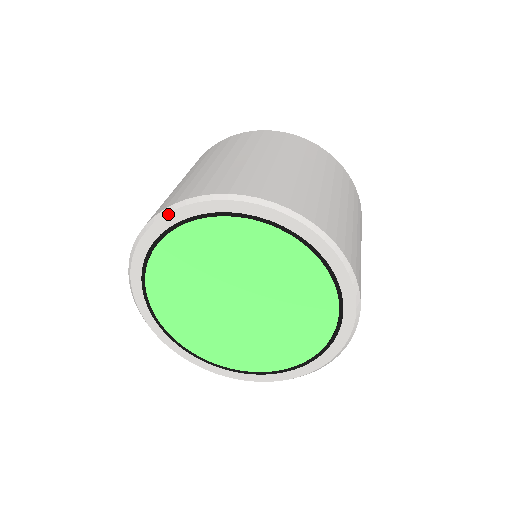
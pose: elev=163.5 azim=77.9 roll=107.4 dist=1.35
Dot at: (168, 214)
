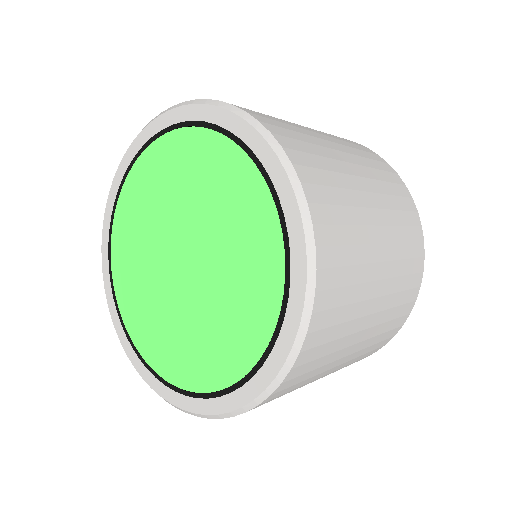
Dot at: (122, 160)
